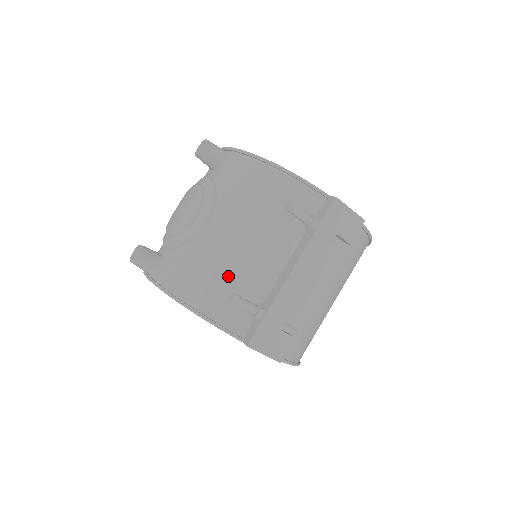
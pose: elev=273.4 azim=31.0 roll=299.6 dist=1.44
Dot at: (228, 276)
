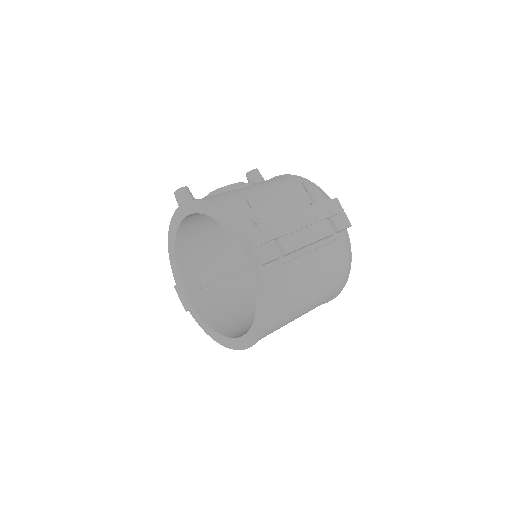
Dot at: occluded
